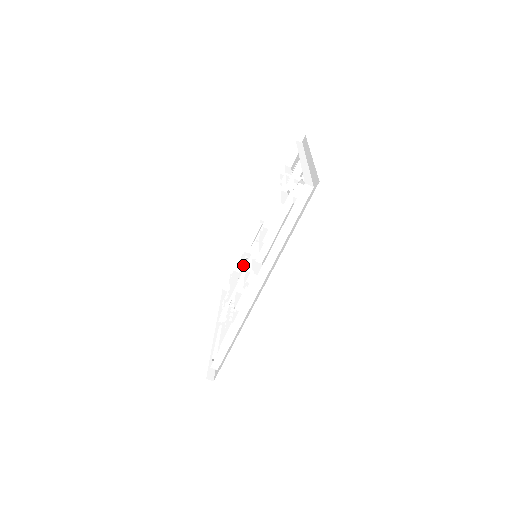
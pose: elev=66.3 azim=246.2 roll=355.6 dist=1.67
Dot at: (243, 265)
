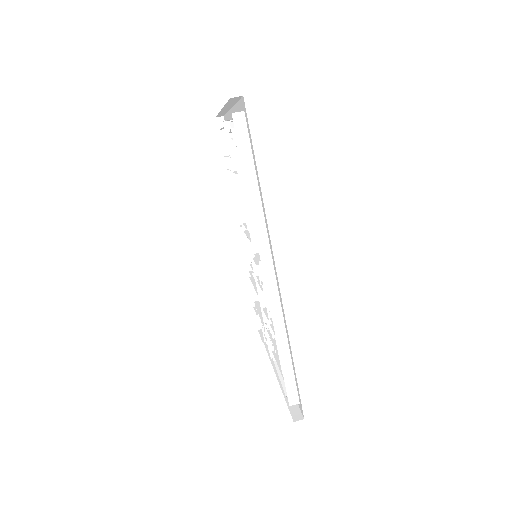
Dot at: (254, 281)
